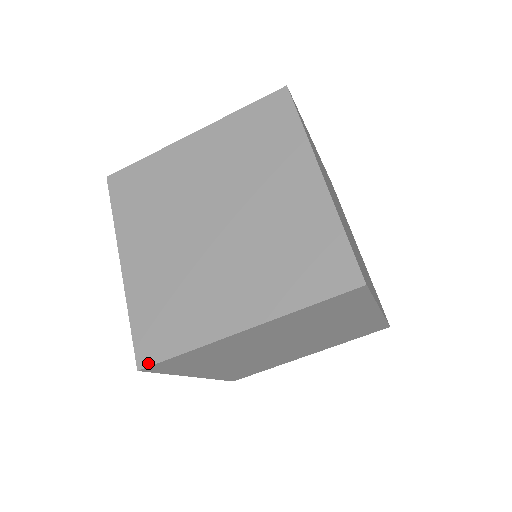
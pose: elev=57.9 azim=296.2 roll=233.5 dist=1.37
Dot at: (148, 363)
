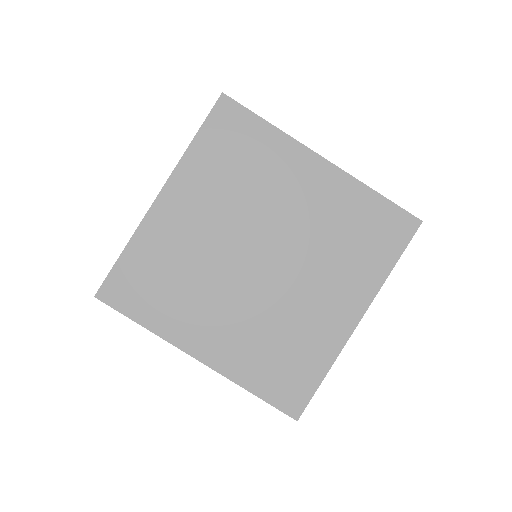
Dot at: (108, 301)
